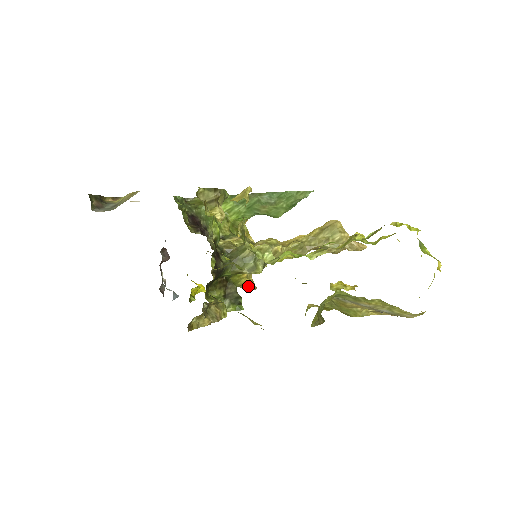
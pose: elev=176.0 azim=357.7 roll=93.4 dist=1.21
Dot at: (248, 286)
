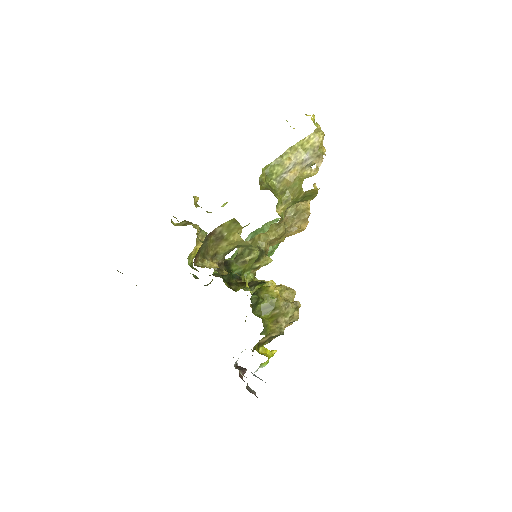
Dot at: (288, 302)
